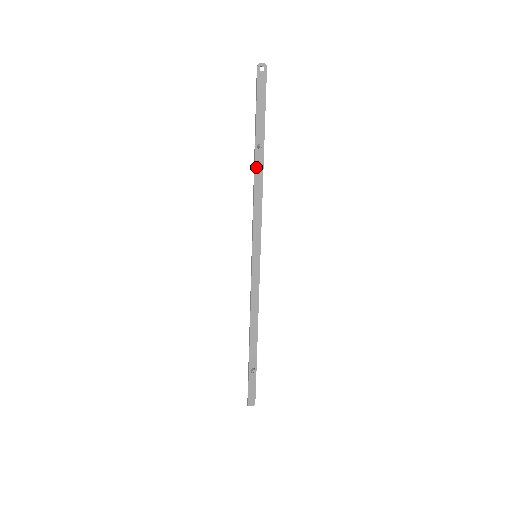
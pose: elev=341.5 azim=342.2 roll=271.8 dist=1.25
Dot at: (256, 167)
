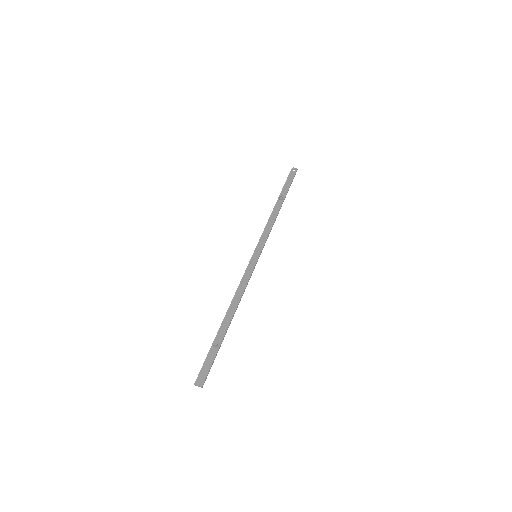
Dot at: (275, 208)
